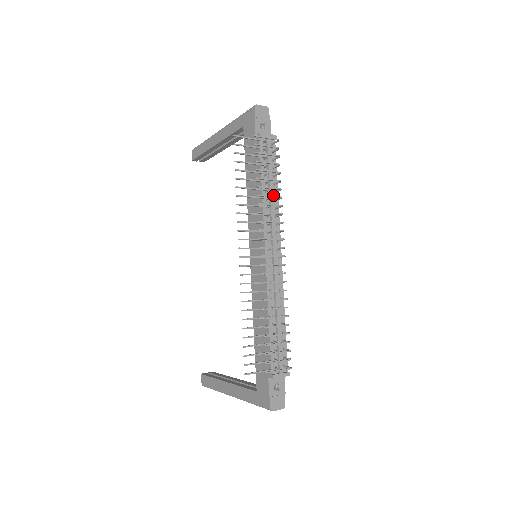
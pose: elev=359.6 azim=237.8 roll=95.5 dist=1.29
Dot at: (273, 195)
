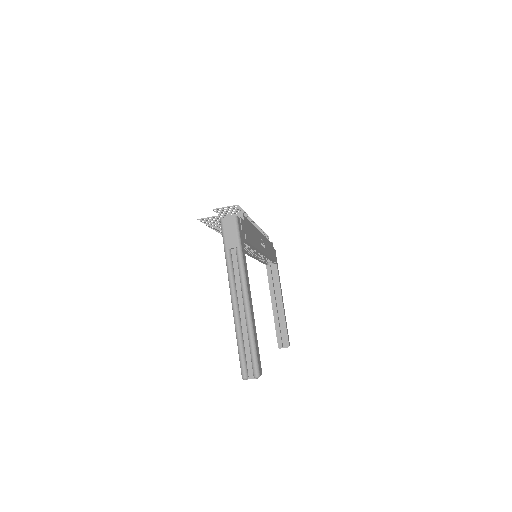
Dot at: occluded
